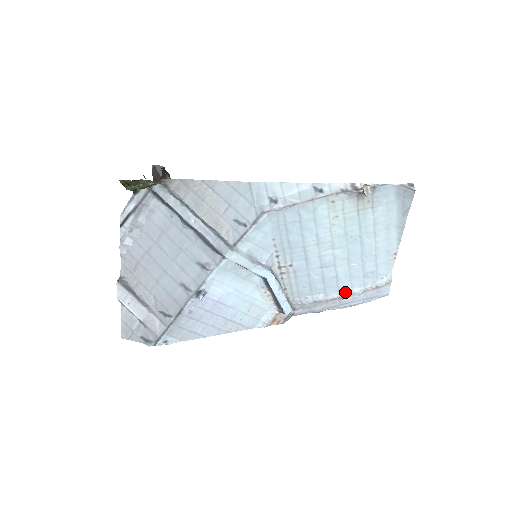
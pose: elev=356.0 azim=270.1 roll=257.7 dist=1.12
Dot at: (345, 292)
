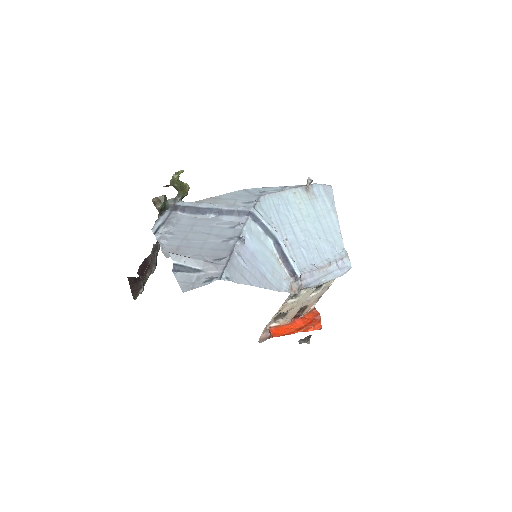
Dot at: (326, 261)
